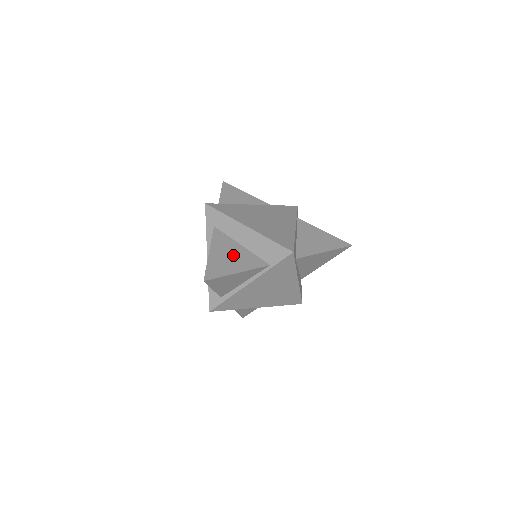
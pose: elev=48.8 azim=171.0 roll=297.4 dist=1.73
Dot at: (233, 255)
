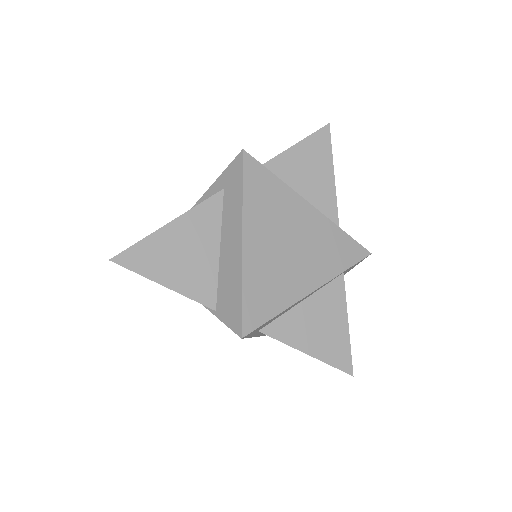
Dot at: (191, 255)
